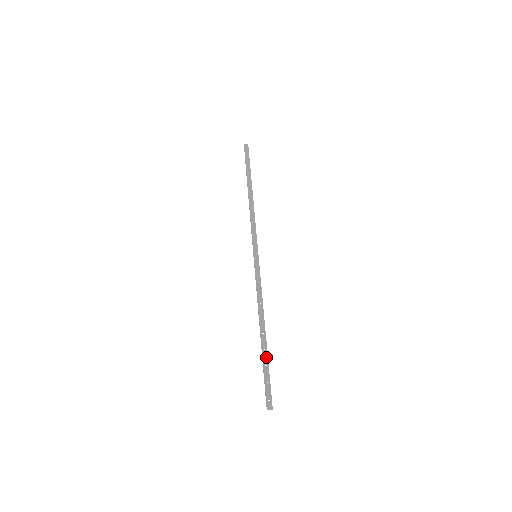
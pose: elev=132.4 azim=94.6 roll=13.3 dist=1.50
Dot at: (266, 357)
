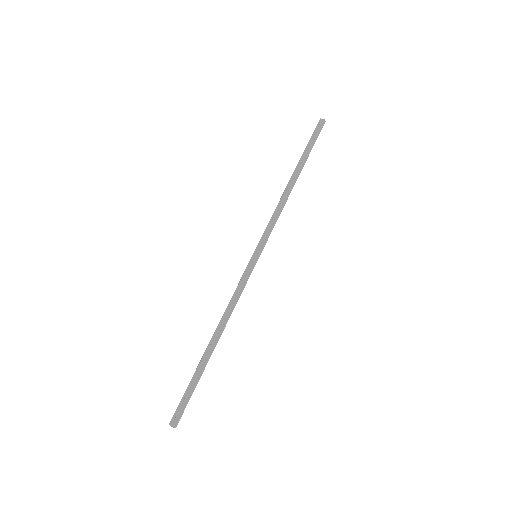
Dot at: (199, 371)
